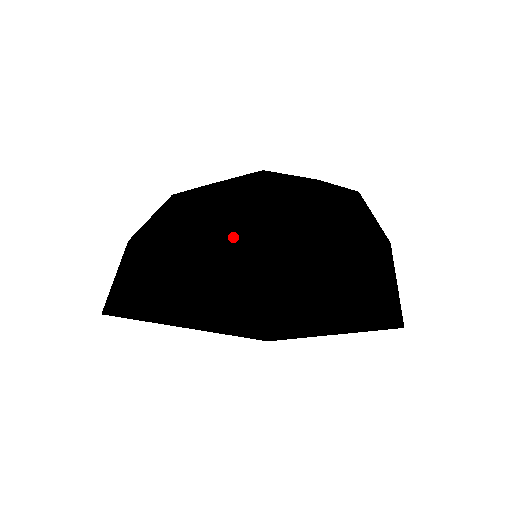
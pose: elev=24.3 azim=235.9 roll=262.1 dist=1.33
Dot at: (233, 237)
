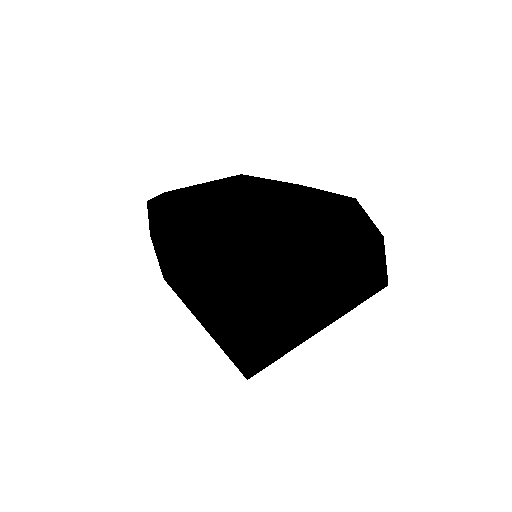
Dot at: occluded
